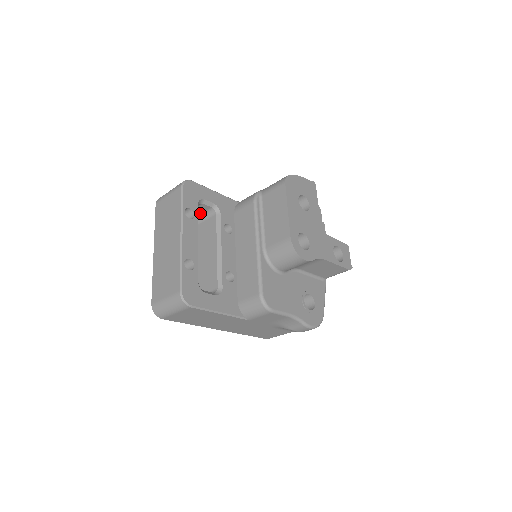
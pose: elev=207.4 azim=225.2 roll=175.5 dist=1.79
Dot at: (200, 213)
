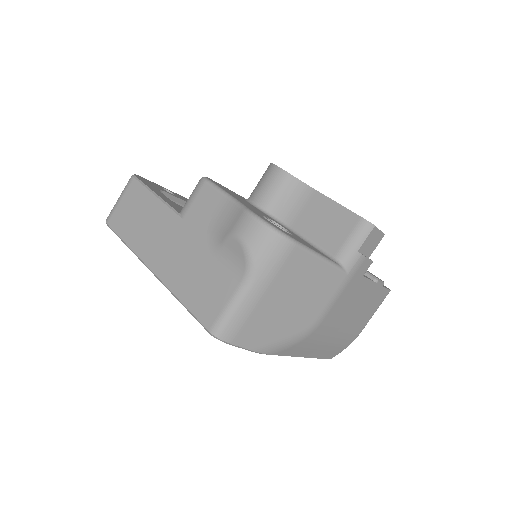
Dot at: occluded
